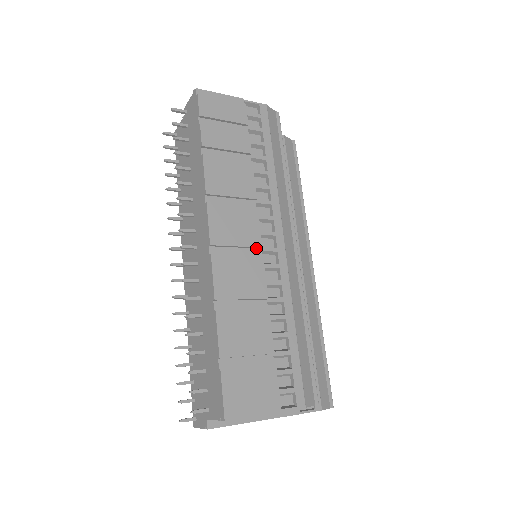
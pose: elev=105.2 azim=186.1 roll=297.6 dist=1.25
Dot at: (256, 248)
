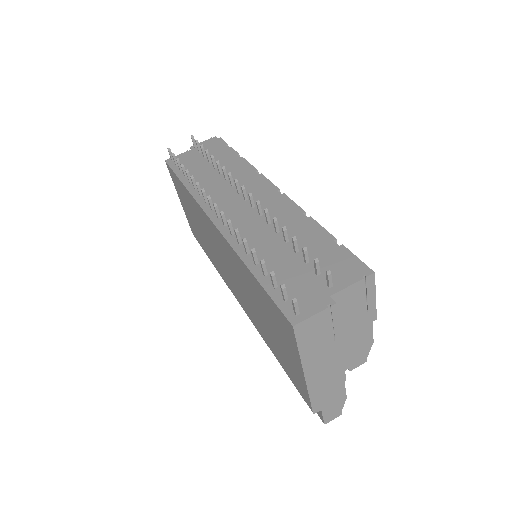
Dot at: occluded
